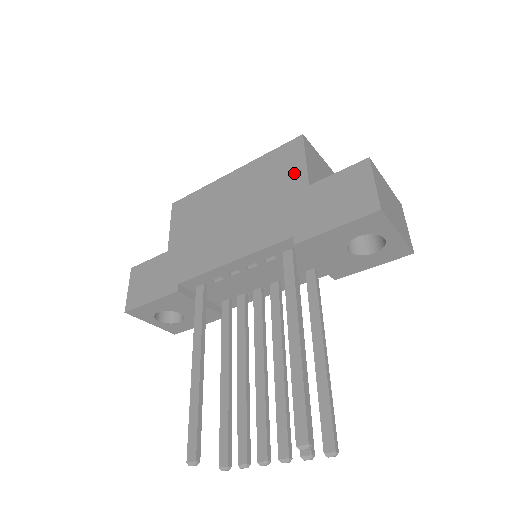
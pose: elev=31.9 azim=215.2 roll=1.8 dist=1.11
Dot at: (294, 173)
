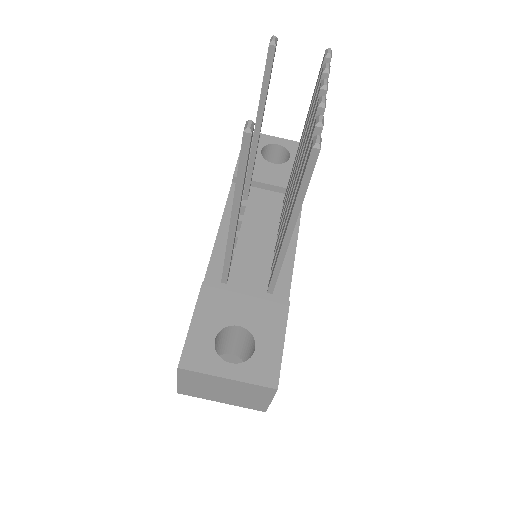
Dot at: occluded
